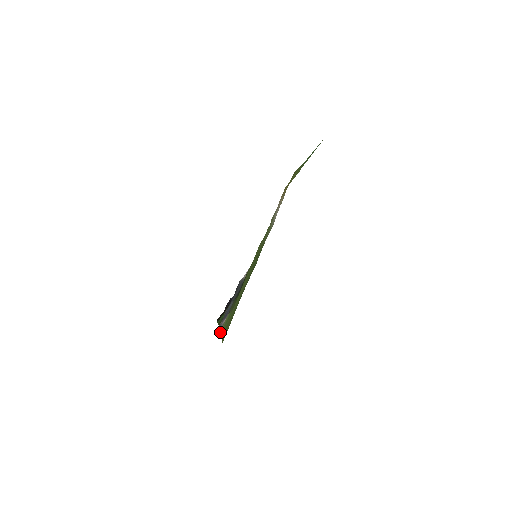
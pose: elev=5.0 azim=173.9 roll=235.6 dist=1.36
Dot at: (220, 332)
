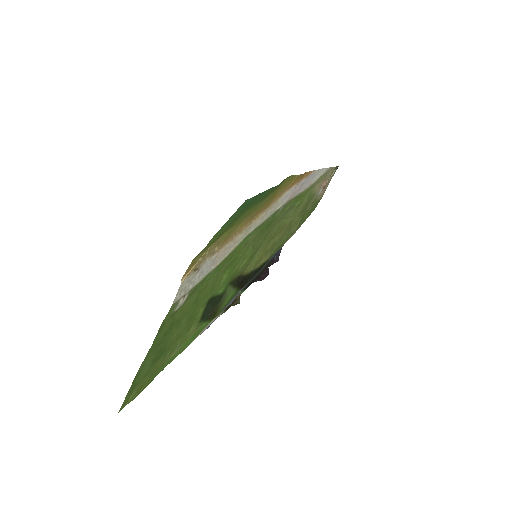
Dot at: (182, 351)
